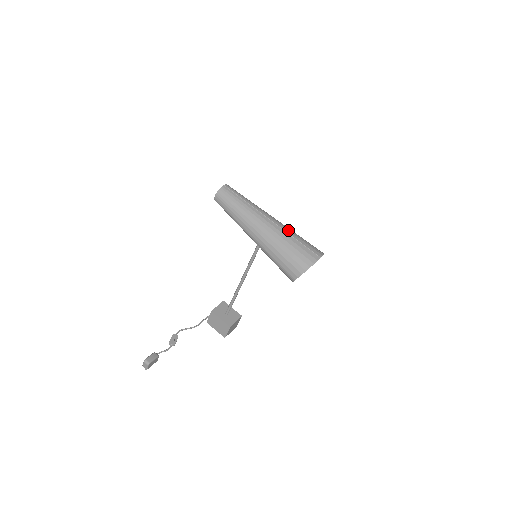
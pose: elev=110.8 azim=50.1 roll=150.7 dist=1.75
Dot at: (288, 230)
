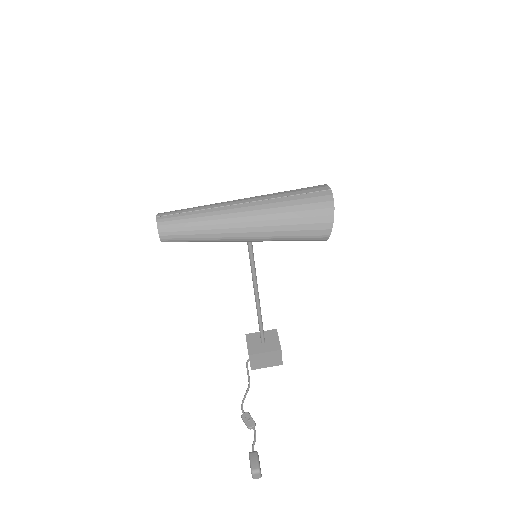
Dot at: (270, 196)
